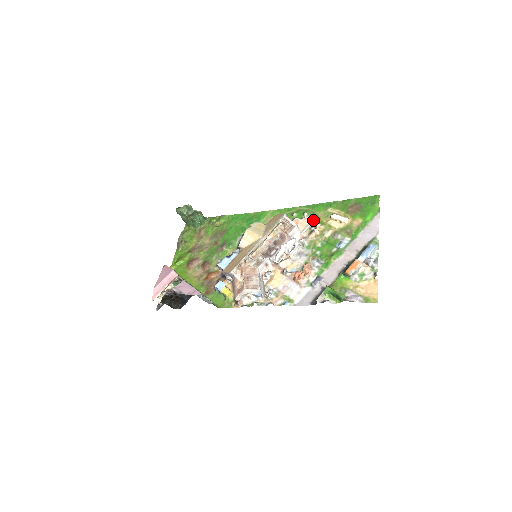
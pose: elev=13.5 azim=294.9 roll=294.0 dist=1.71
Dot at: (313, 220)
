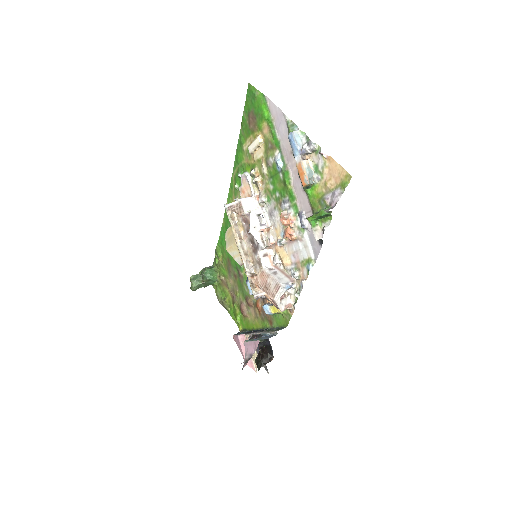
Dot at: (247, 173)
